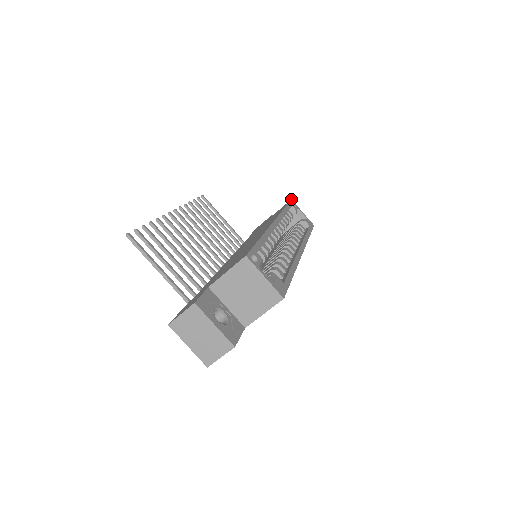
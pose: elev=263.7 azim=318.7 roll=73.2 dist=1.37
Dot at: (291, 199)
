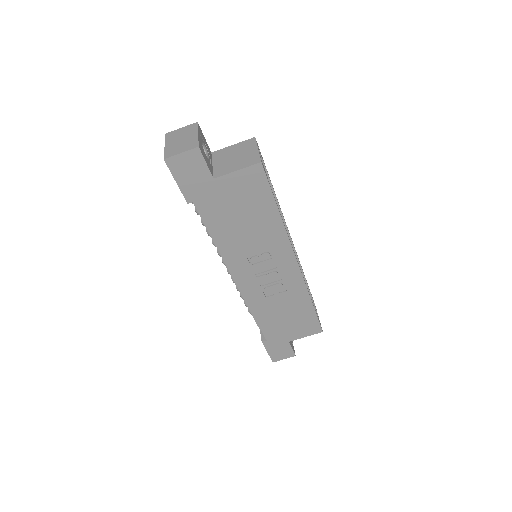
Dot at: occluded
